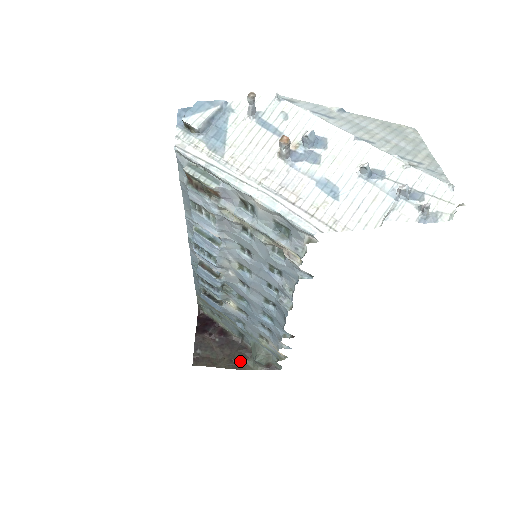
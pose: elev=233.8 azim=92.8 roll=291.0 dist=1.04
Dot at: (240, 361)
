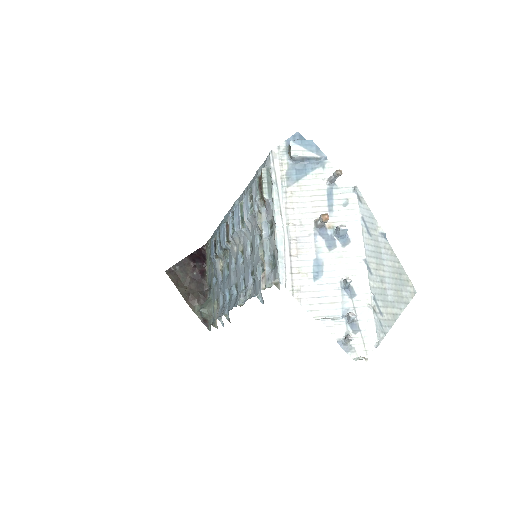
Dot at: (193, 300)
